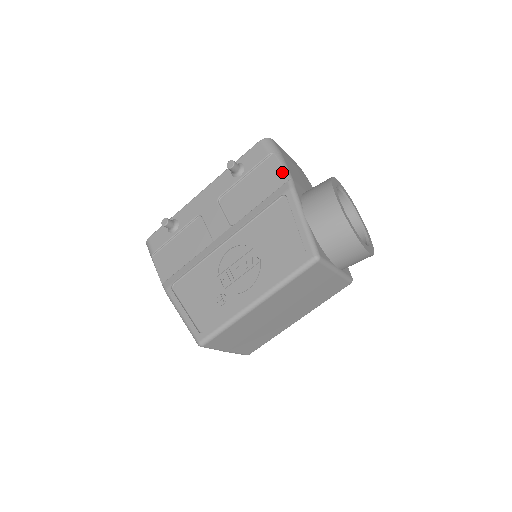
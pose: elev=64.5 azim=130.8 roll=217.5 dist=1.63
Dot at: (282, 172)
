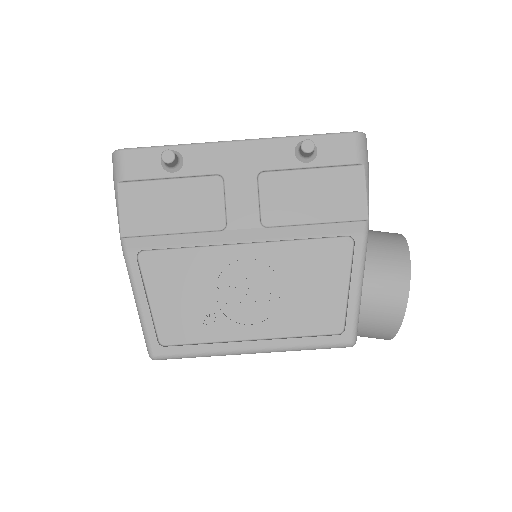
Dot at: (362, 202)
